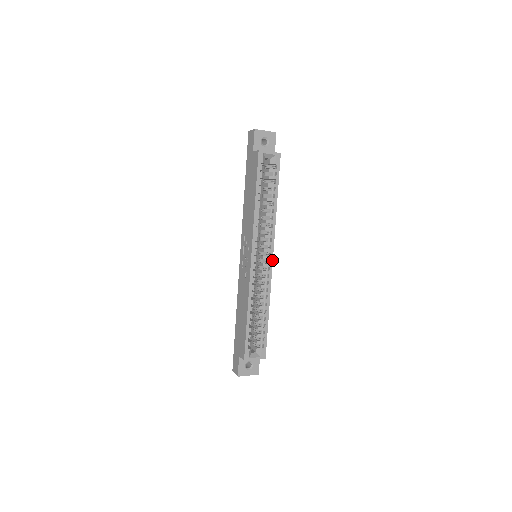
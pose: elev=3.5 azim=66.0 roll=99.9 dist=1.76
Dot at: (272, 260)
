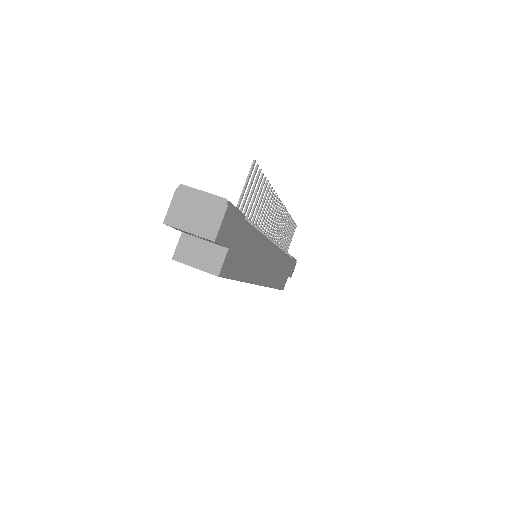
Dot at: (261, 285)
